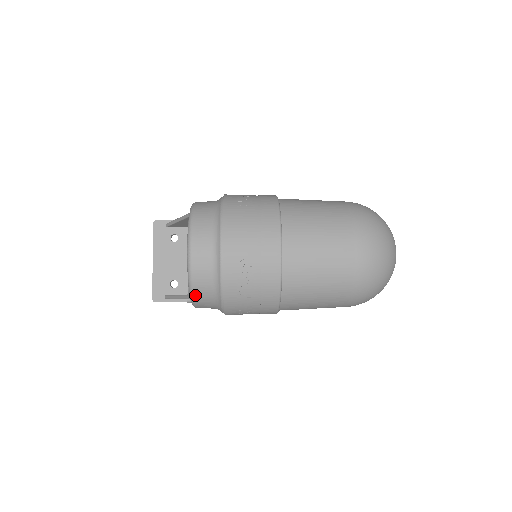
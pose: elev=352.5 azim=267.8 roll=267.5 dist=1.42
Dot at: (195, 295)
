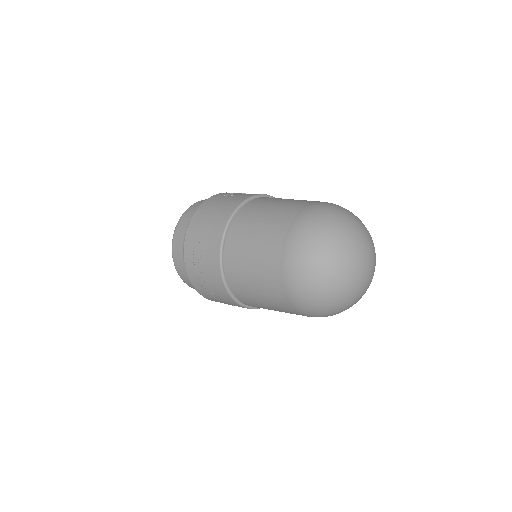
Dot at: (176, 267)
